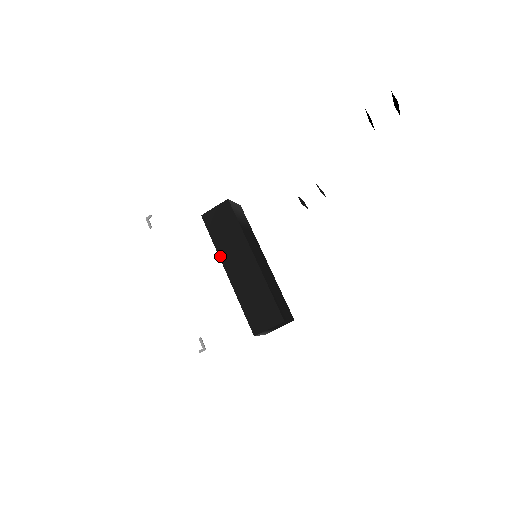
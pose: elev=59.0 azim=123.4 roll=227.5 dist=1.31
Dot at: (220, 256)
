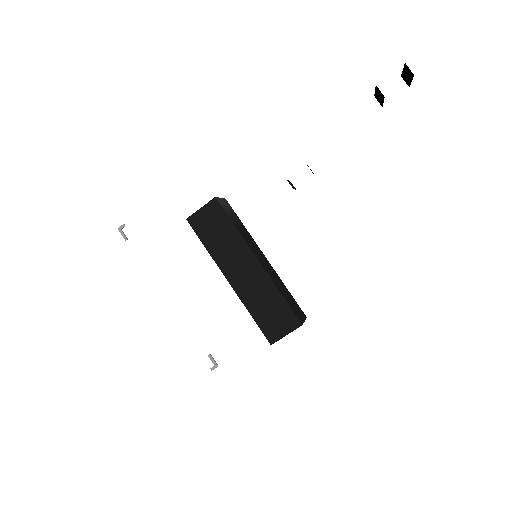
Dot at: (217, 263)
